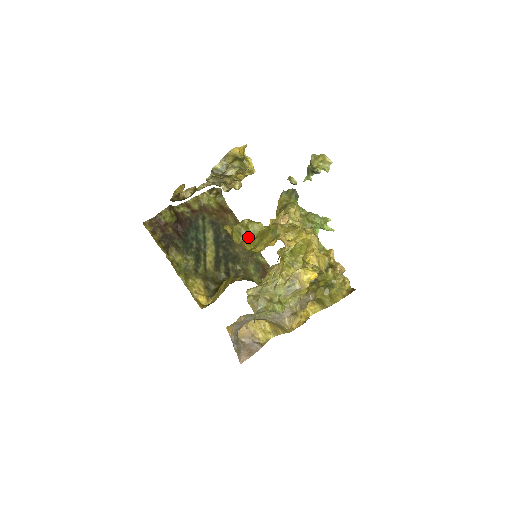
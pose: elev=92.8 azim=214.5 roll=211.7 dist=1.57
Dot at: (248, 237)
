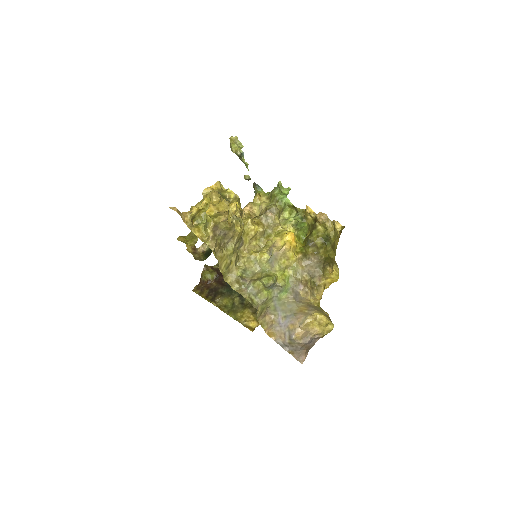
Dot at: occluded
